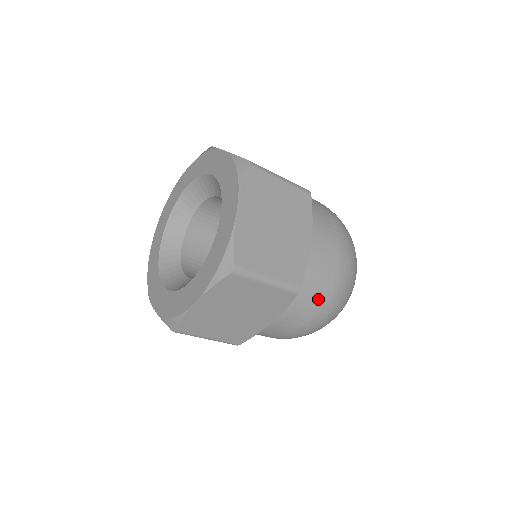
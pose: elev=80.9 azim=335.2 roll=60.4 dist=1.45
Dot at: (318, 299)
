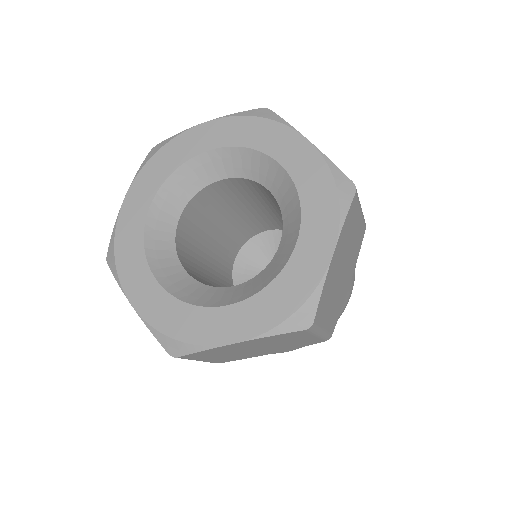
Dot at: occluded
